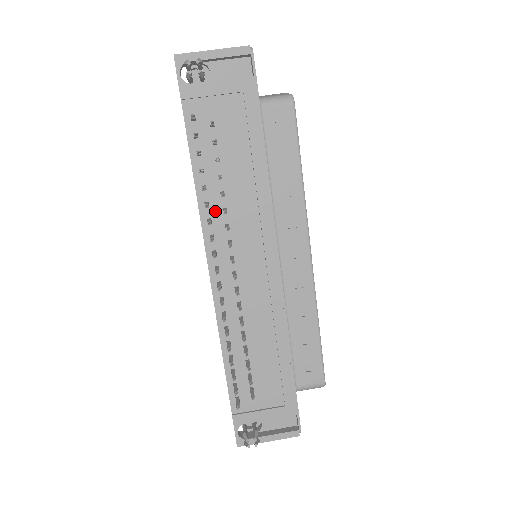
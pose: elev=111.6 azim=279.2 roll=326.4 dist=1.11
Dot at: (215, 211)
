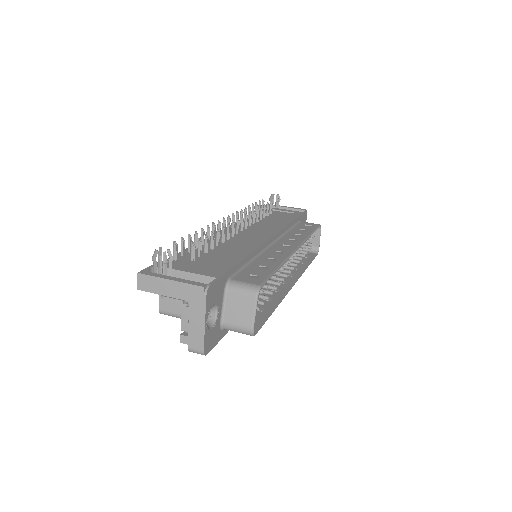
Dot at: (248, 223)
